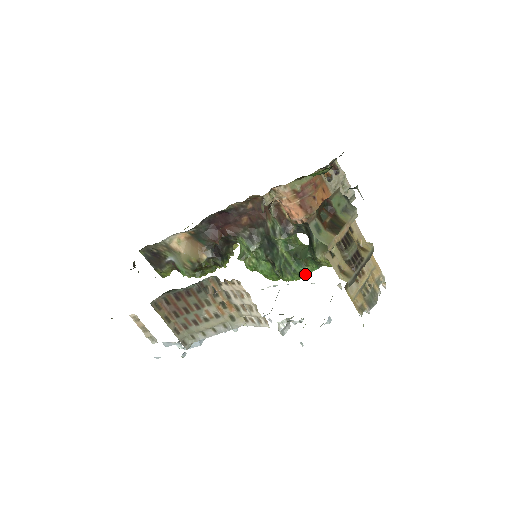
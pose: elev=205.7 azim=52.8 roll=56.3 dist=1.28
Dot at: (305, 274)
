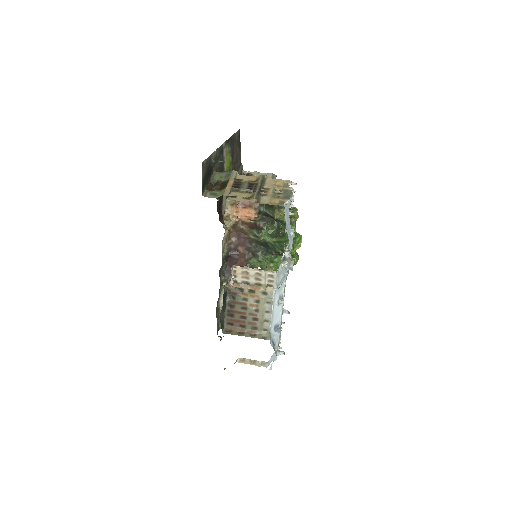
Dot at: occluded
